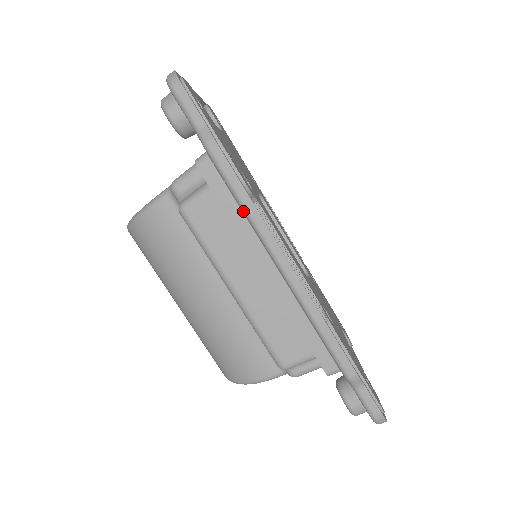
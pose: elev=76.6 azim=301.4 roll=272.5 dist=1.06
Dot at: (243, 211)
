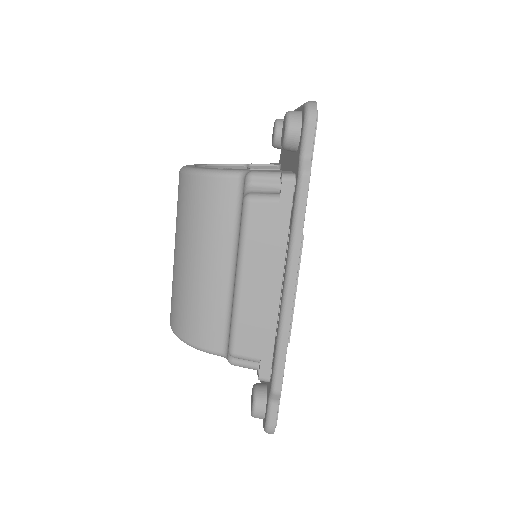
Dot at: (291, 234)
